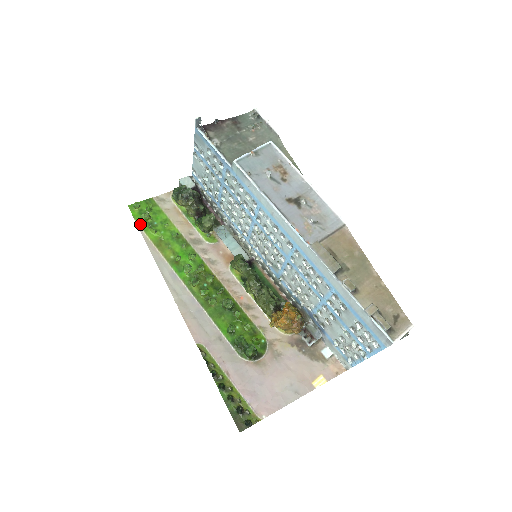
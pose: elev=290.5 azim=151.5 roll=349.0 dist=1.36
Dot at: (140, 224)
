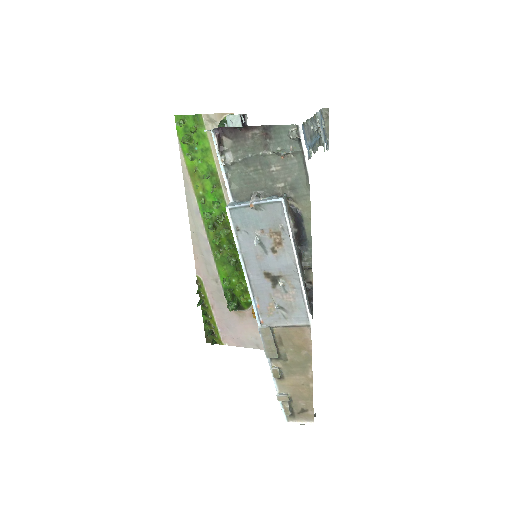
Dot at: (181, 143)
